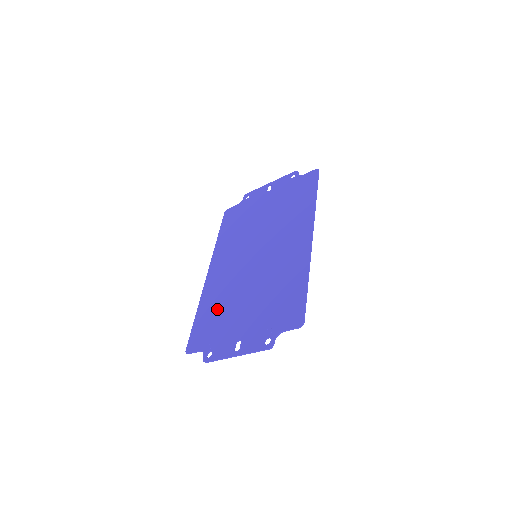
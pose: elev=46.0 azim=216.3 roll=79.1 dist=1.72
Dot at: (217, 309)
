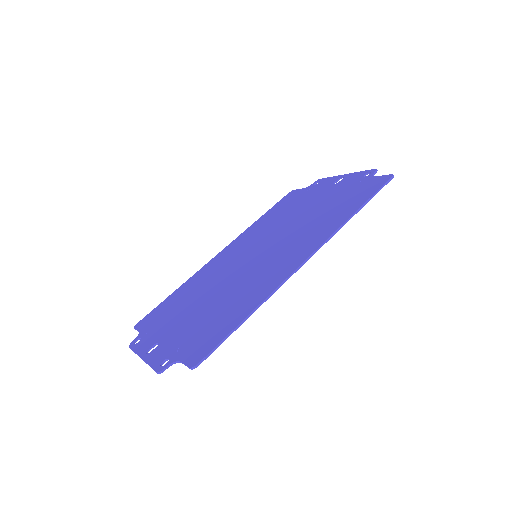
Dot at: (185, 296)
